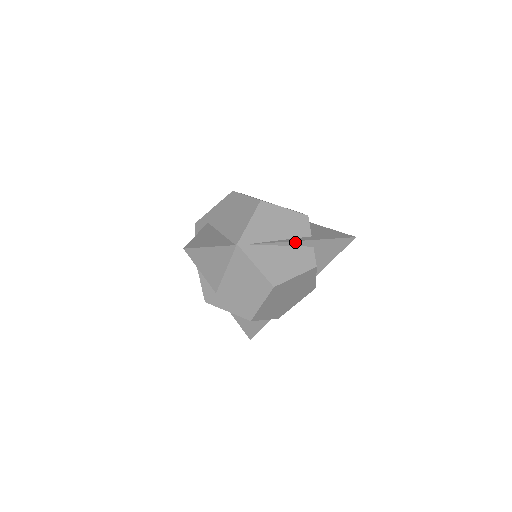
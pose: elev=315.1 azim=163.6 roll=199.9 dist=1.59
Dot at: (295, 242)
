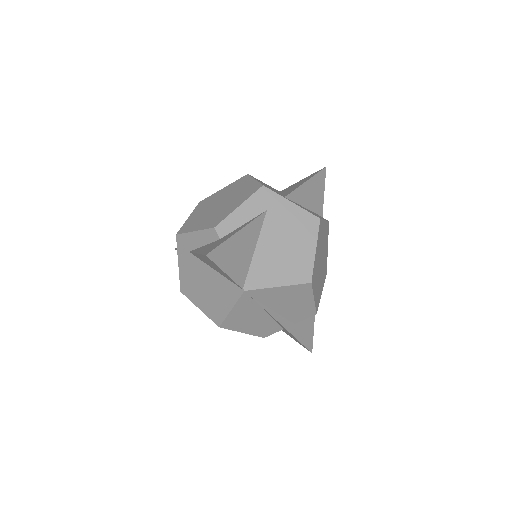
Dot at: (279, 322)
